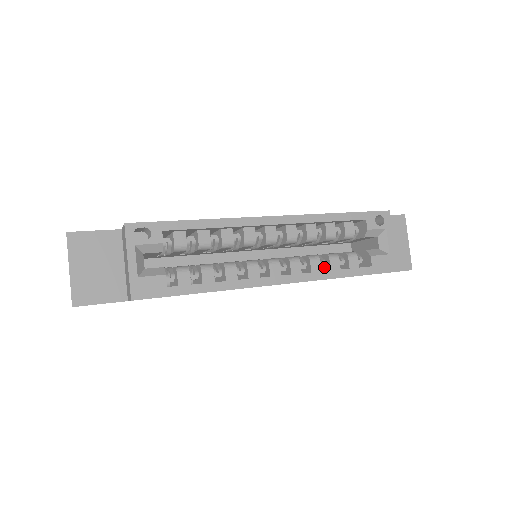
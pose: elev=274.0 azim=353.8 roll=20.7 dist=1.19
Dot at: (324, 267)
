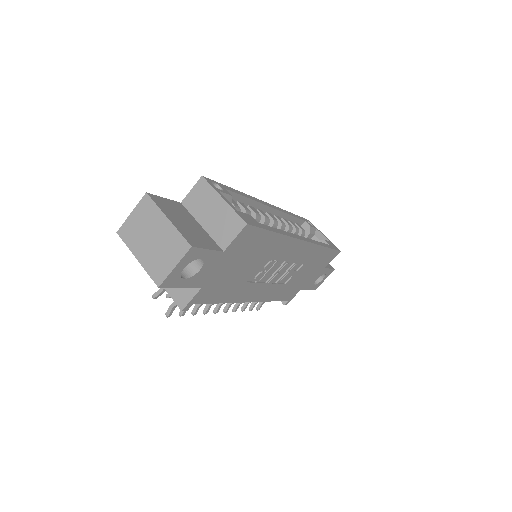
Dot at: occluded
